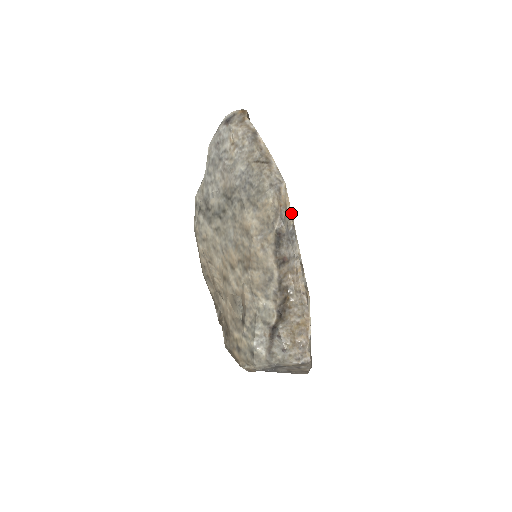
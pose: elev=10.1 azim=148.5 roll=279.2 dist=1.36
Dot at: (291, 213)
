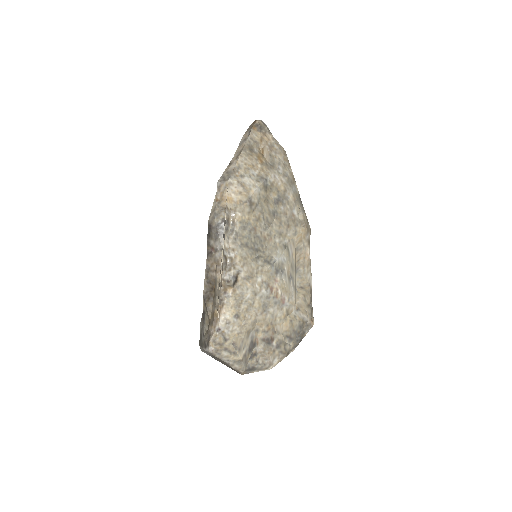
Dot at: (233, 210)
